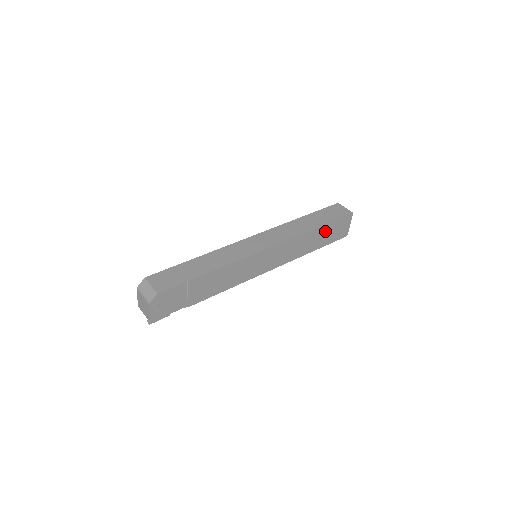
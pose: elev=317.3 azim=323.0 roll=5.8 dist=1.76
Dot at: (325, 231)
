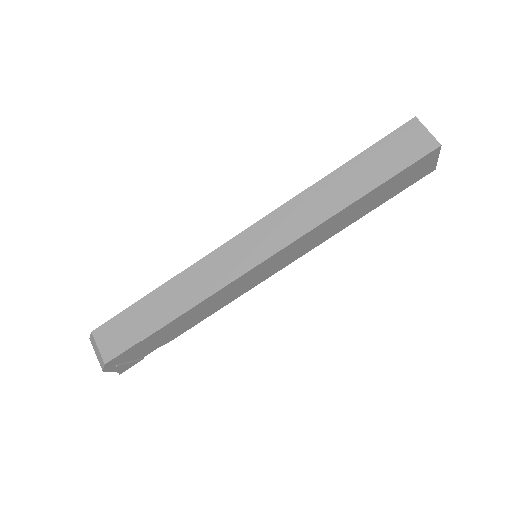
Dot at: (379, 191)
